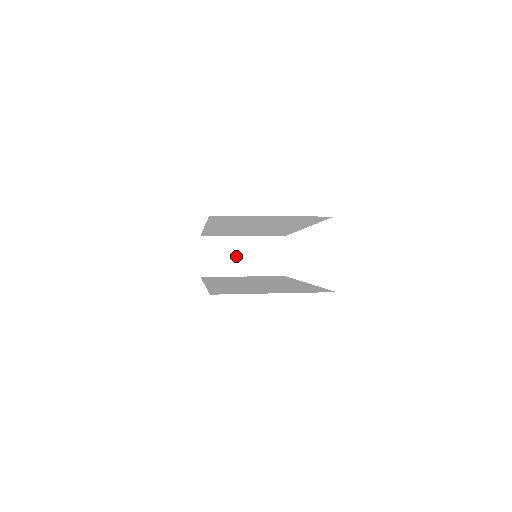
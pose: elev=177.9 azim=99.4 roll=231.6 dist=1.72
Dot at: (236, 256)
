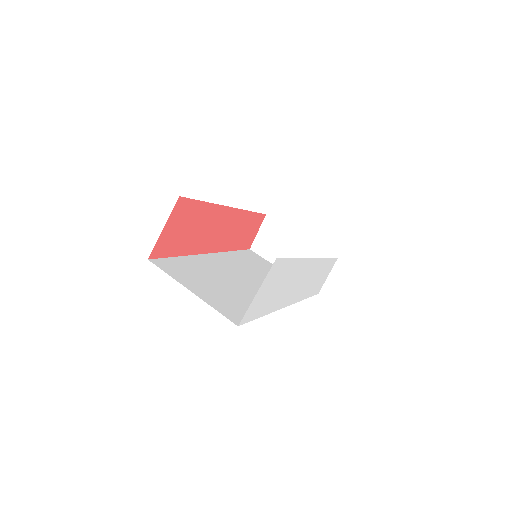
Dot at: (286, 249)
